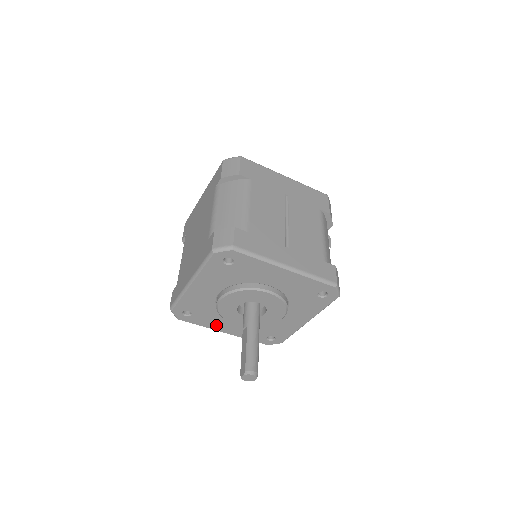
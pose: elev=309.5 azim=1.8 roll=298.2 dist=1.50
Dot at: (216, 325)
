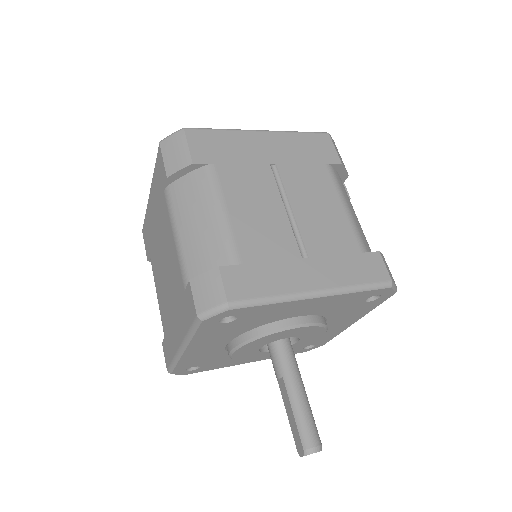
Dot at: (235, 362)
